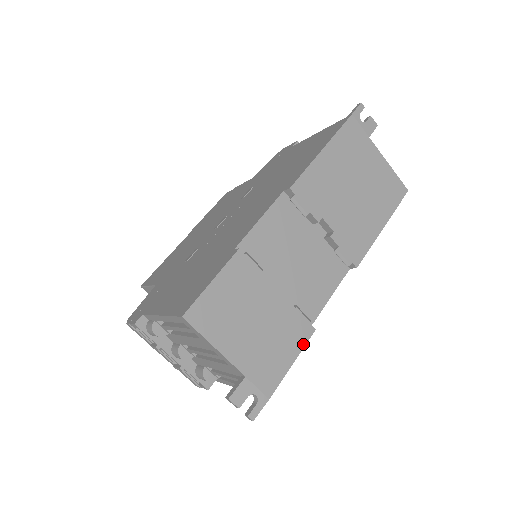
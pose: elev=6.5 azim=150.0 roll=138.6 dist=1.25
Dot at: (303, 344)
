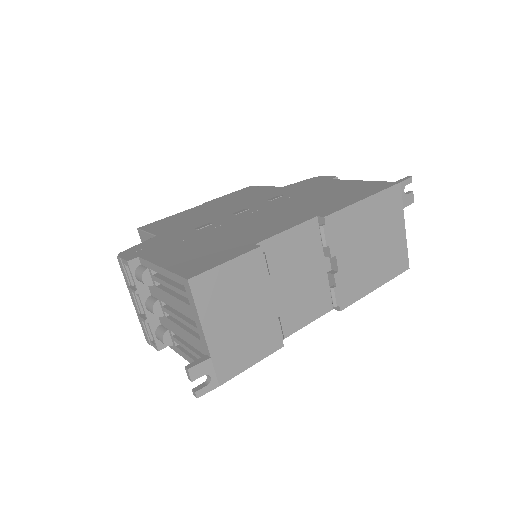
Dot at: (268, 353)
